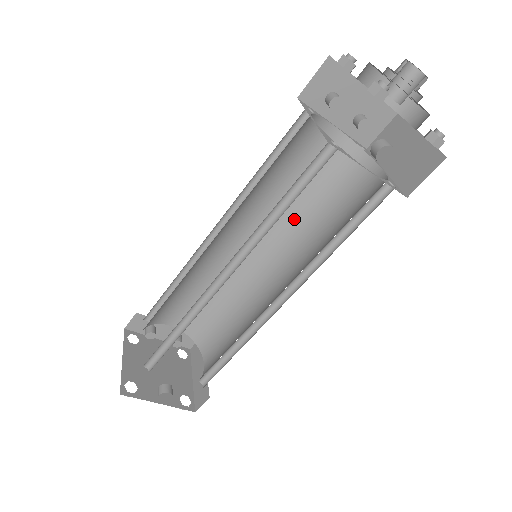
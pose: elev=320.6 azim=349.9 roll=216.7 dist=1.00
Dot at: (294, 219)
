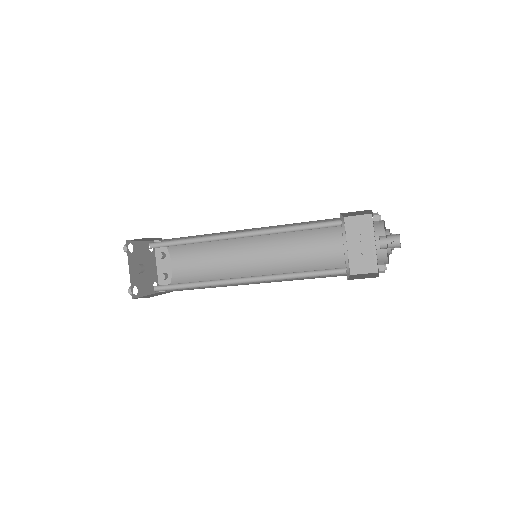
Dot at: (287, 270)
